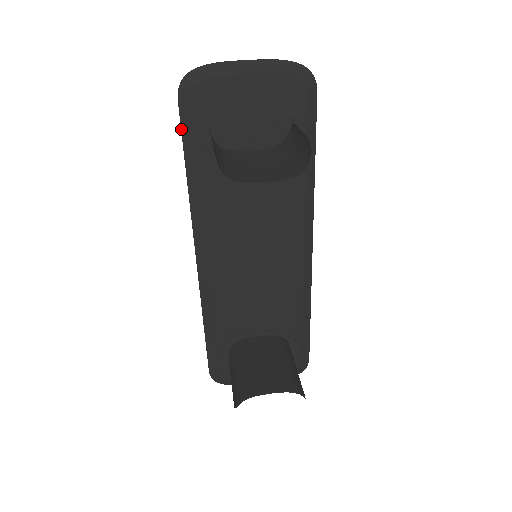
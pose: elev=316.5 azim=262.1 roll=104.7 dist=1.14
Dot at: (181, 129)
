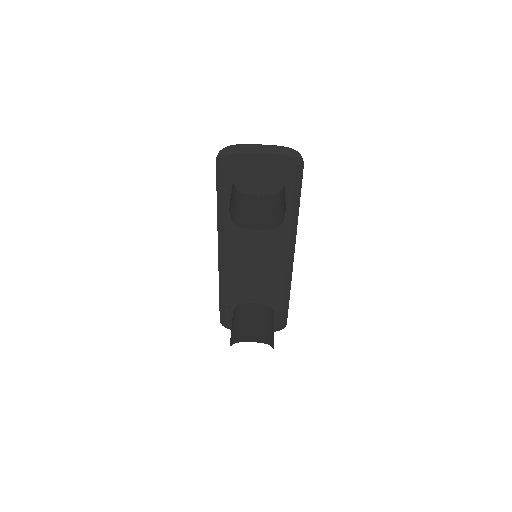
Dot at: (216, 178)
